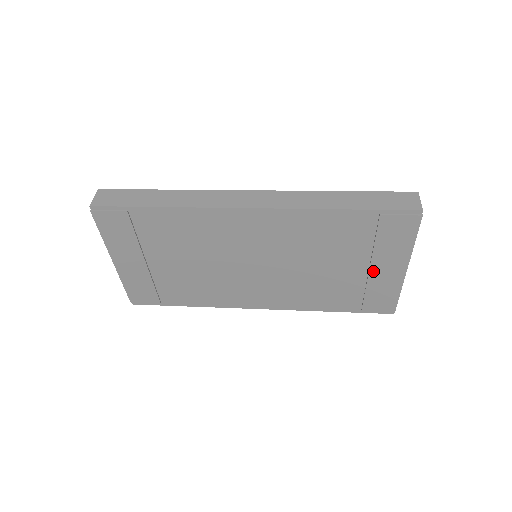
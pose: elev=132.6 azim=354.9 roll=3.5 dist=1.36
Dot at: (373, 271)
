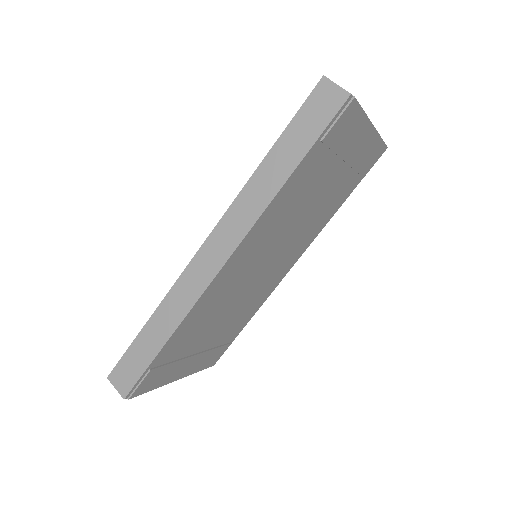
Dot at: (350, 160)
